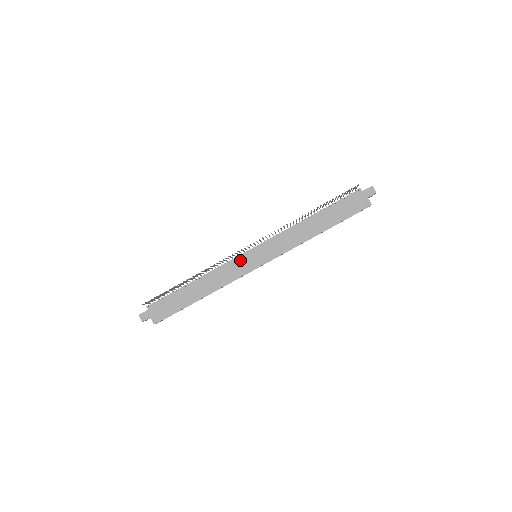
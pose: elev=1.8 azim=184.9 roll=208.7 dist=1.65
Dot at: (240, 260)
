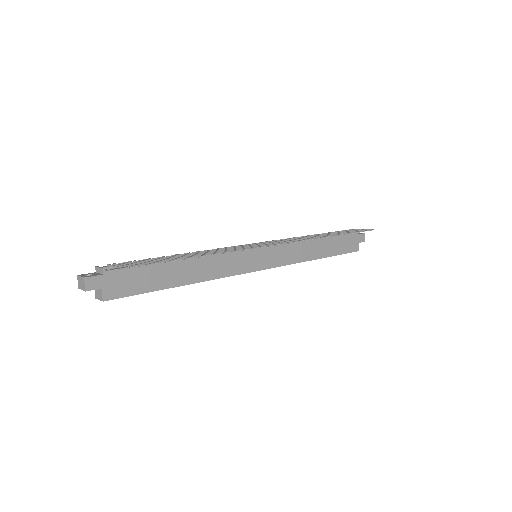
Dot at: (243, 254)
